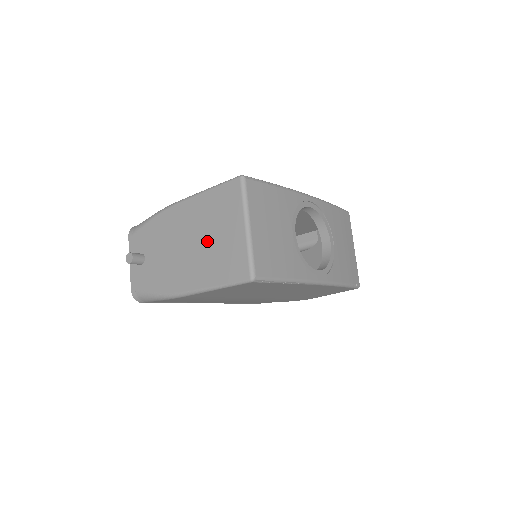
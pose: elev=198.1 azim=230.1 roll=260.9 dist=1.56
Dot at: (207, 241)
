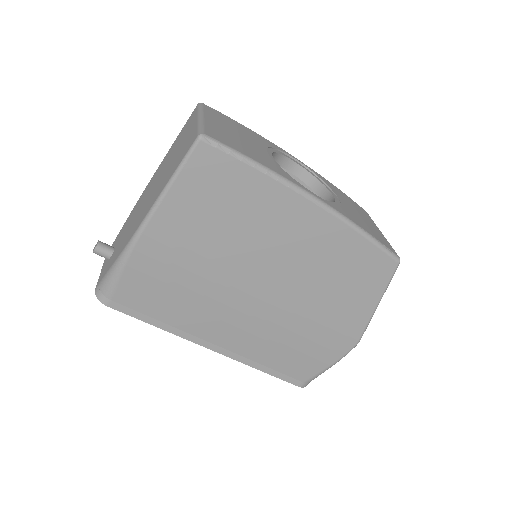
Dot at: (167, 167)
